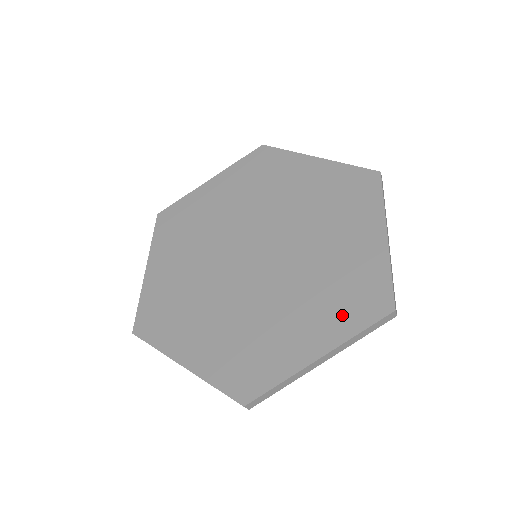
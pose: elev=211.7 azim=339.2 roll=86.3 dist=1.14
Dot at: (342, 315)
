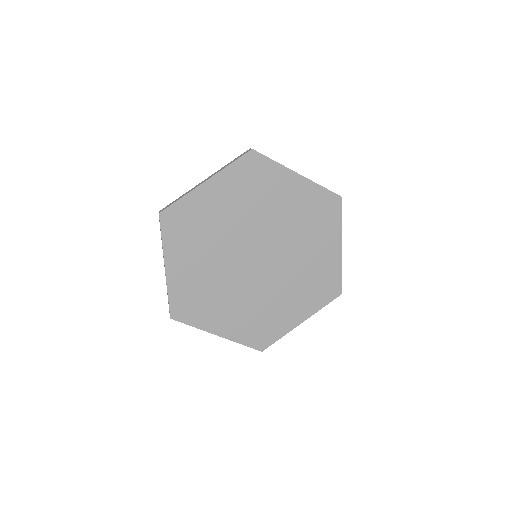
Dot at: (315, 298)
